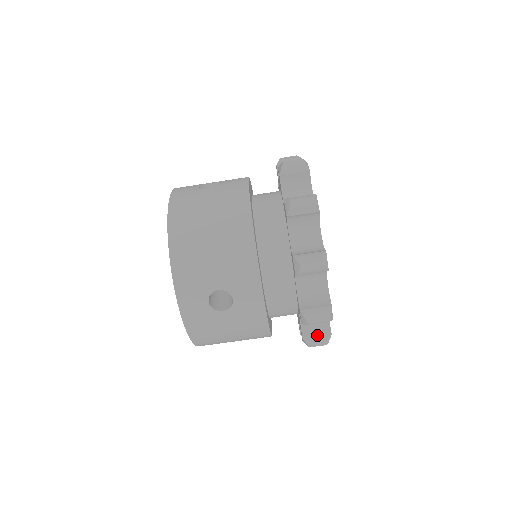
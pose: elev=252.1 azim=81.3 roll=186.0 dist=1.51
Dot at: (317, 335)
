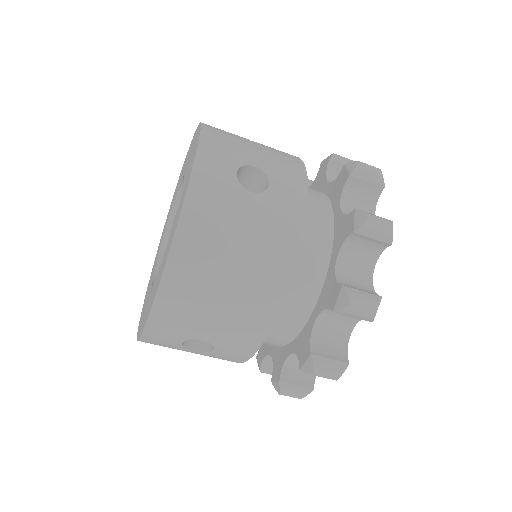
Dot at: occluded
